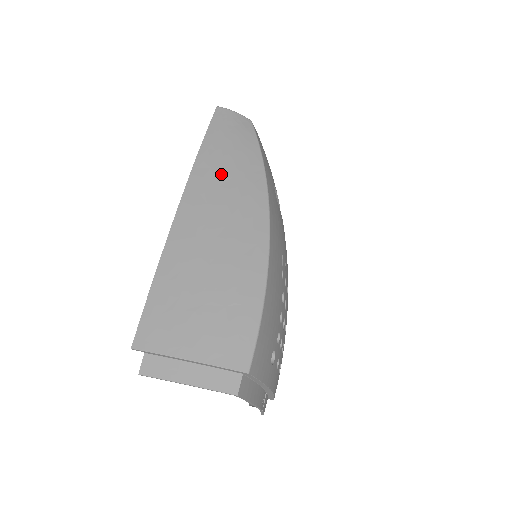
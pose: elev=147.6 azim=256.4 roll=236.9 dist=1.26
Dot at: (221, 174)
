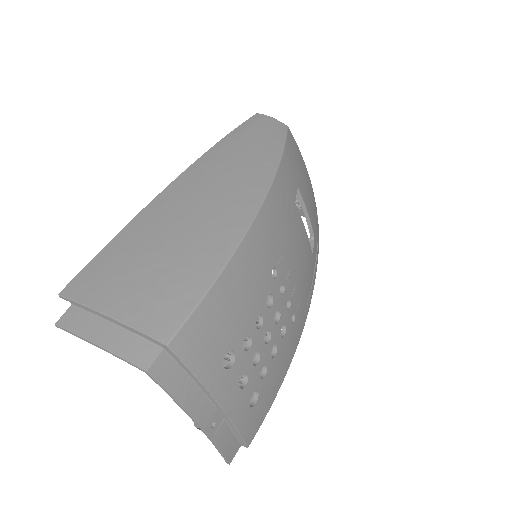
Dot at: (230, 159)
